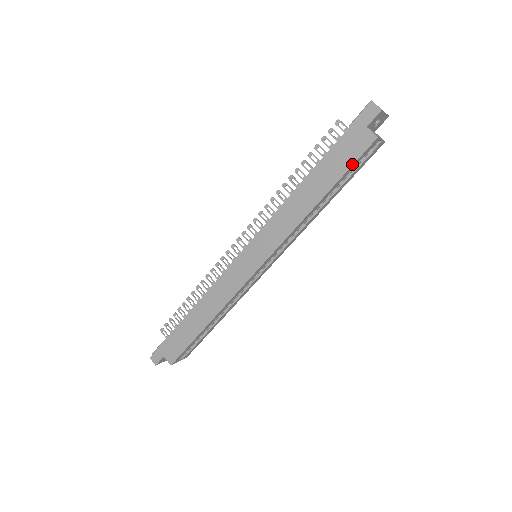
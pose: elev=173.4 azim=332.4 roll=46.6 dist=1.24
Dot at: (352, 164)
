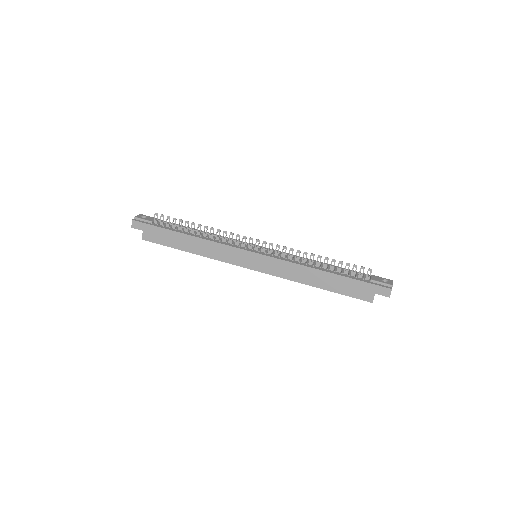
Dot at: (349, 296)
